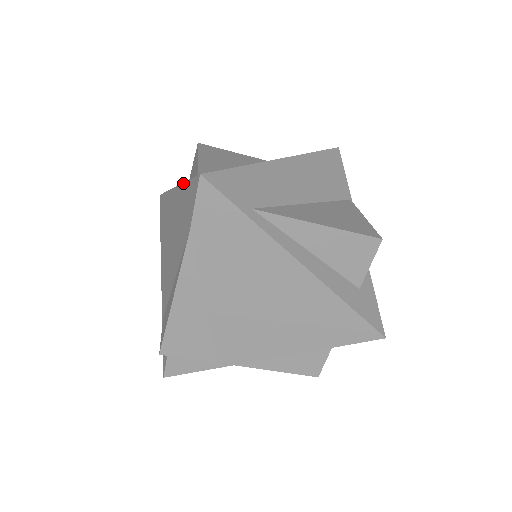
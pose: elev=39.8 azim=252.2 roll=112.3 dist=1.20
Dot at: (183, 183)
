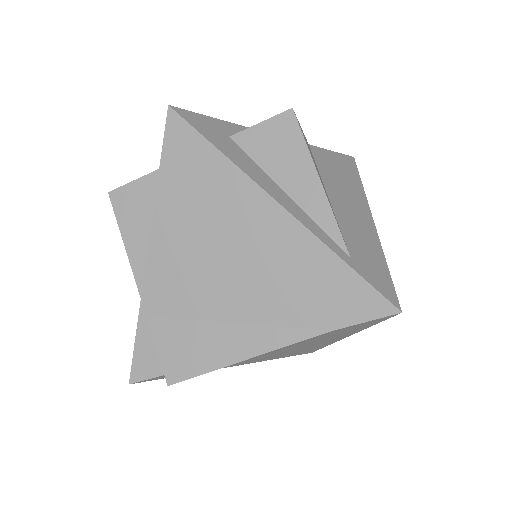
Dot at: (328, 248)
